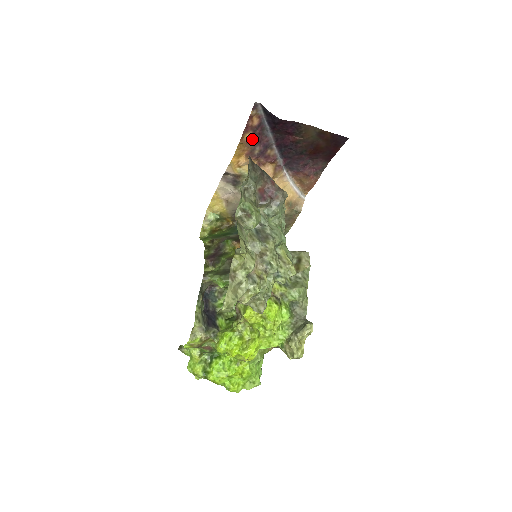
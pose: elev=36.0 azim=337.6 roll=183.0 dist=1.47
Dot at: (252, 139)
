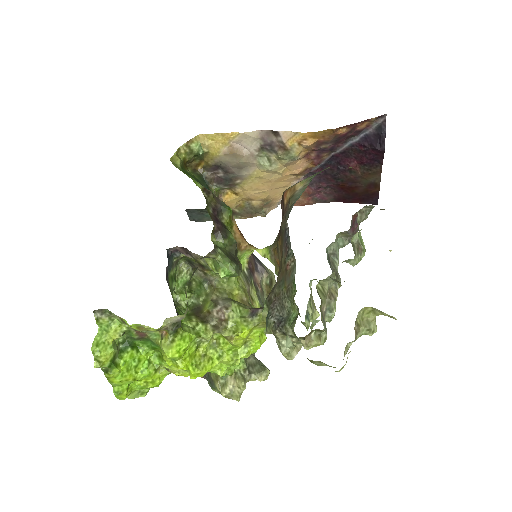
Dot at: (340, 135)
